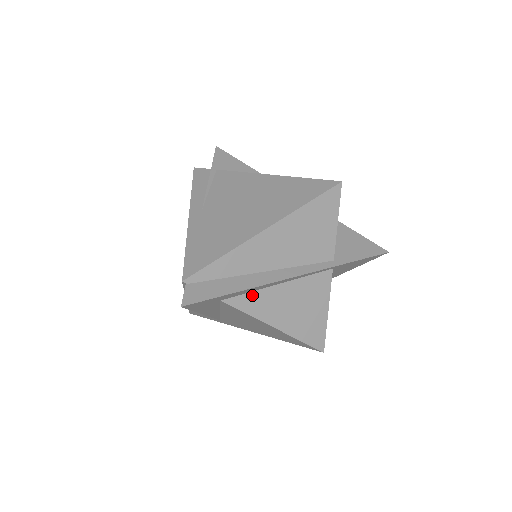
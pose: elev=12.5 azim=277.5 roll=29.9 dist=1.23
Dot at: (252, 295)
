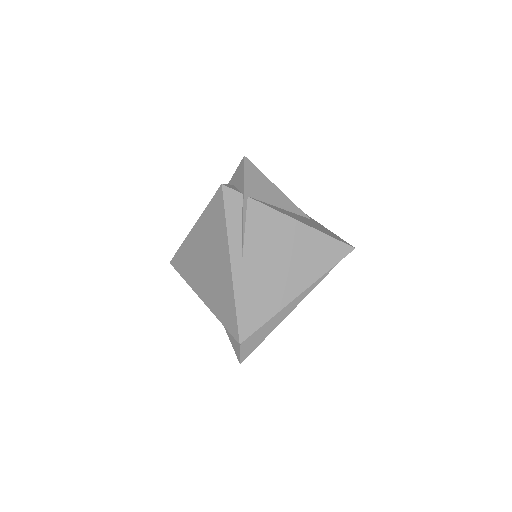
Dot at: occluded
